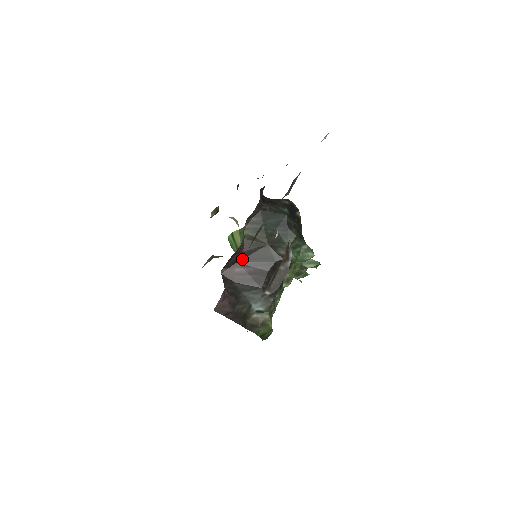
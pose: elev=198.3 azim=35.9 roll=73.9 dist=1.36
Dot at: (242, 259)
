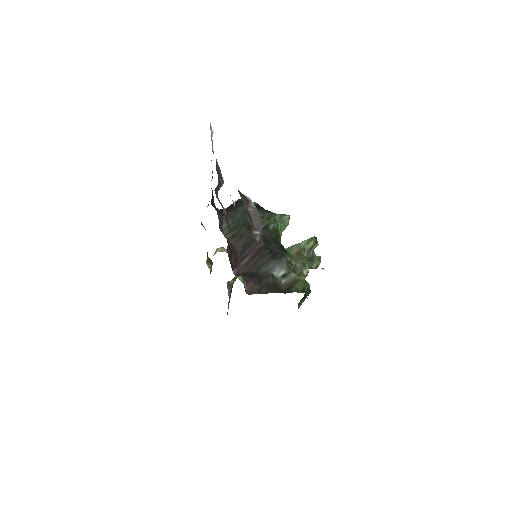
Dot at: (240, 254)
